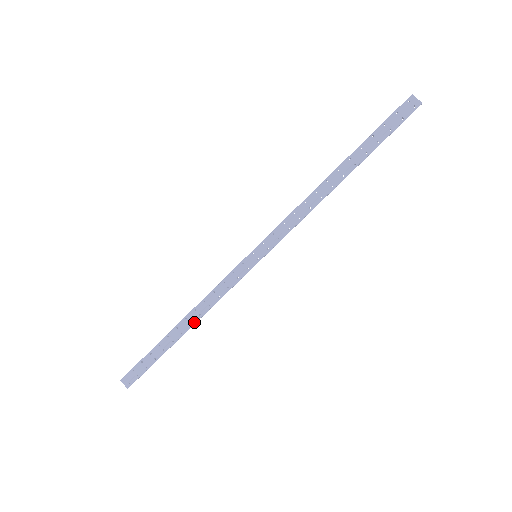
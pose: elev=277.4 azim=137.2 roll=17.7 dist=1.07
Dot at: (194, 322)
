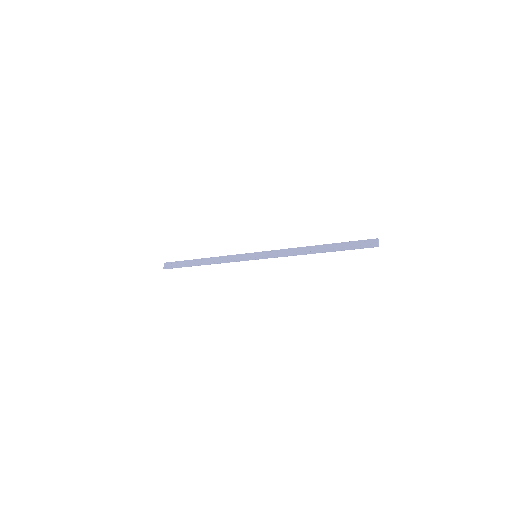
Dot at: (210, 263)
